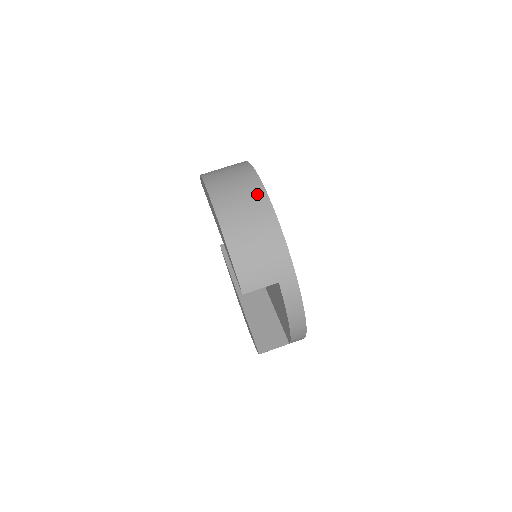
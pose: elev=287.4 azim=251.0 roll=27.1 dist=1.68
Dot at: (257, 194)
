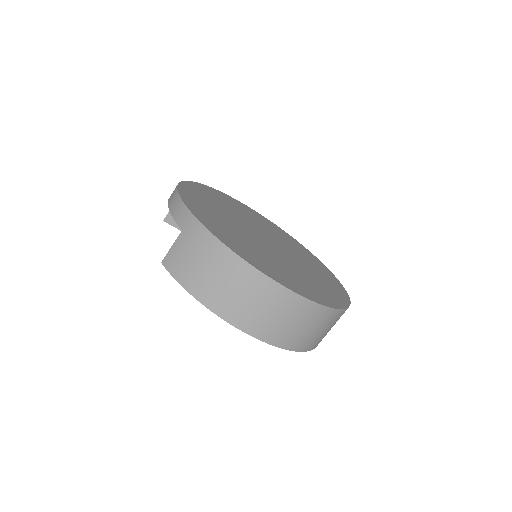
Dot at: (305, 309)
